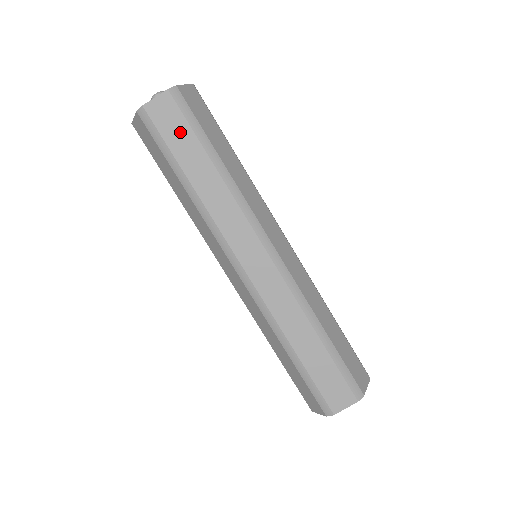
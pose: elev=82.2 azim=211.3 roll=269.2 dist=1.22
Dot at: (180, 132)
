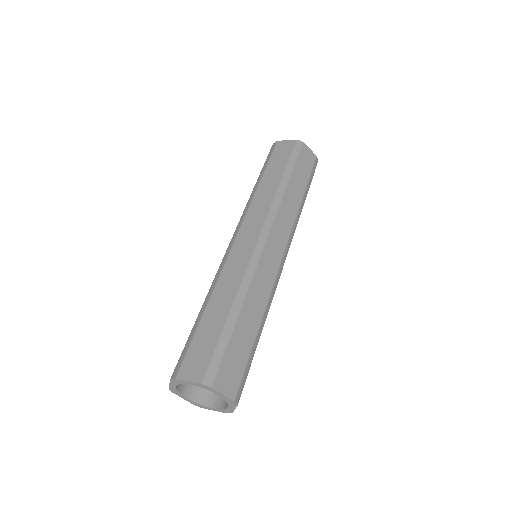
Dot at: (305, 169)
